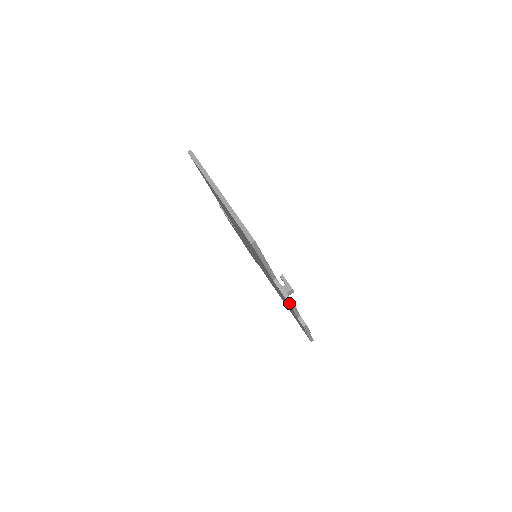
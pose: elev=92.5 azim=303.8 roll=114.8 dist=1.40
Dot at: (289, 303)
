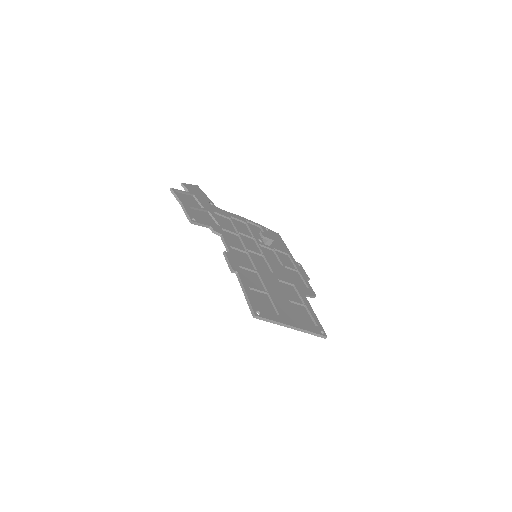
Dot at: occluded
